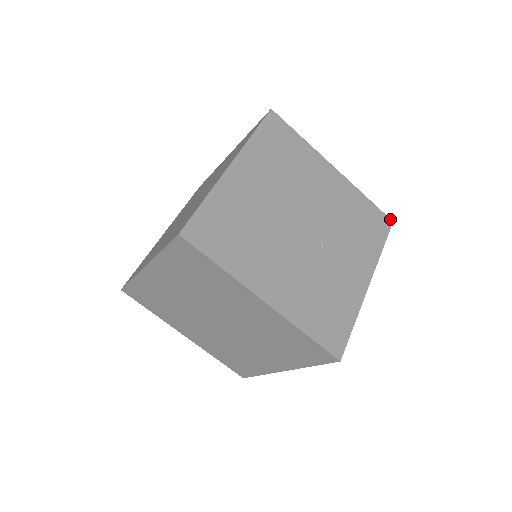
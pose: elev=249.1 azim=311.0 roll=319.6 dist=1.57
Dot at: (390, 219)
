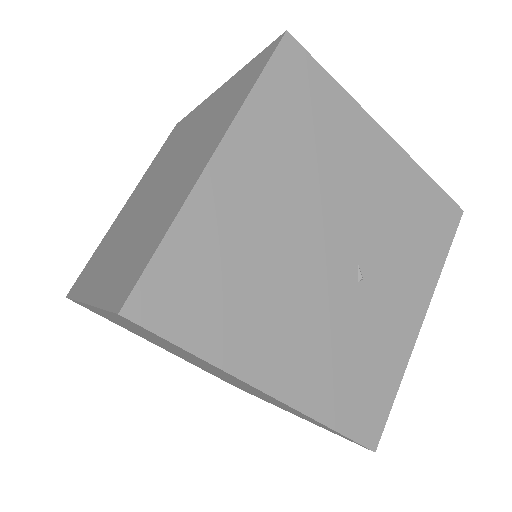
Dot at: (460, 208)
